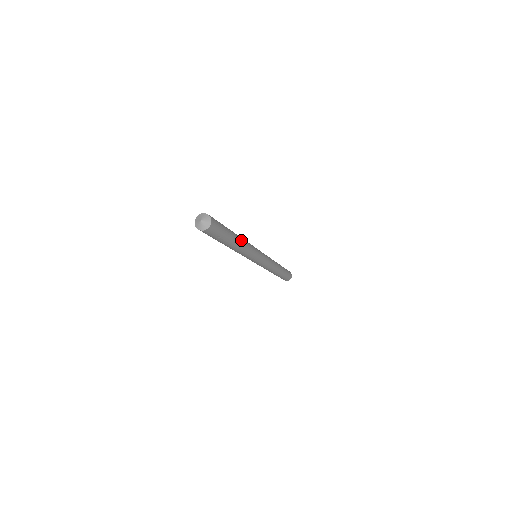
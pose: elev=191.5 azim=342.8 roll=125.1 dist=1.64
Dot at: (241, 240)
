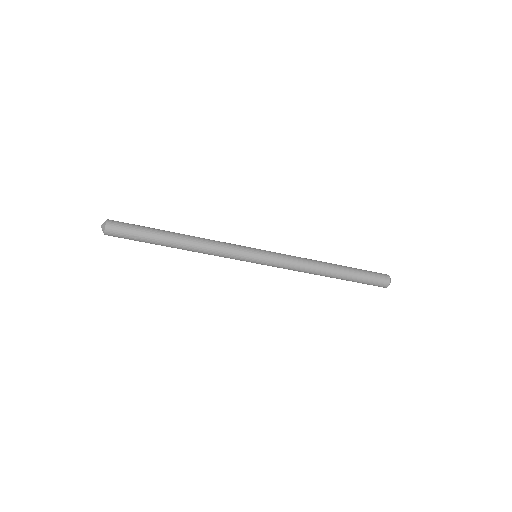
Dot at: (187, 238)
